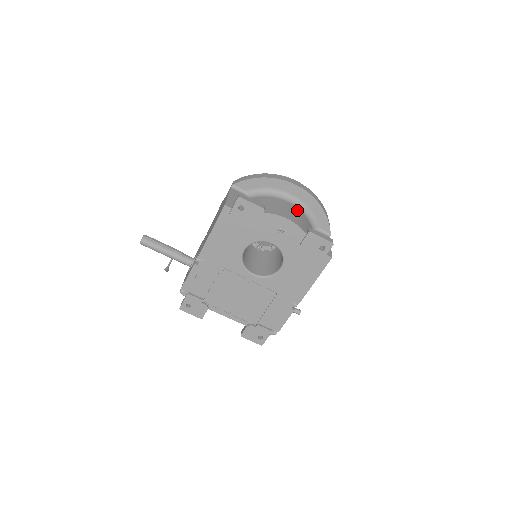
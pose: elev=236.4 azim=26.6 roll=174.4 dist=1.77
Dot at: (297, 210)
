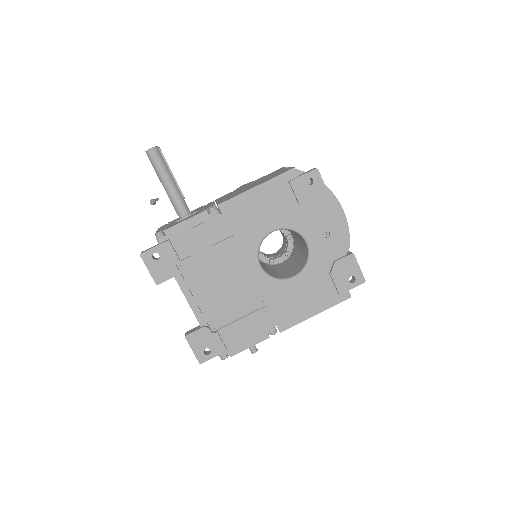
Dot at: occluded
